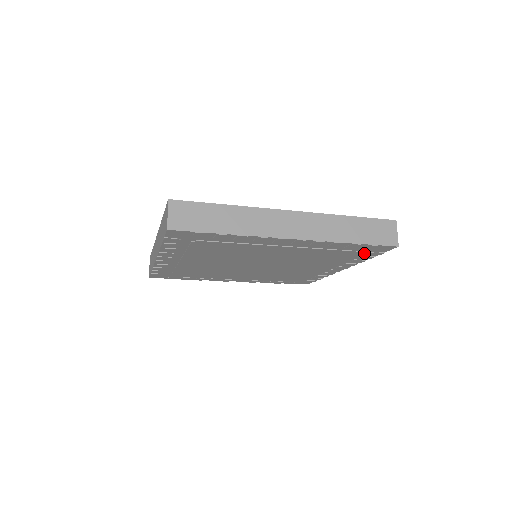
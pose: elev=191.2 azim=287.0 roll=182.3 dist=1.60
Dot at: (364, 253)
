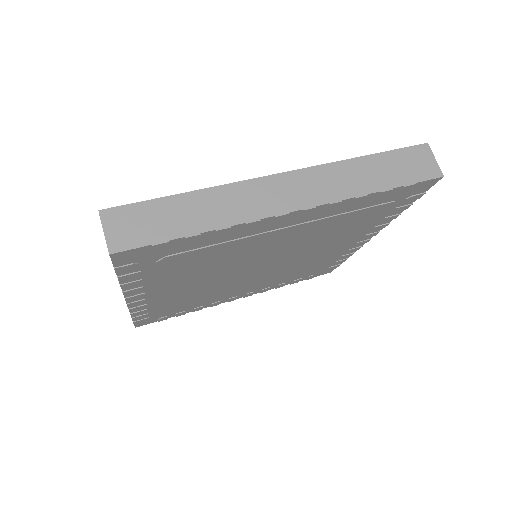
Dot at: (397, 203)
